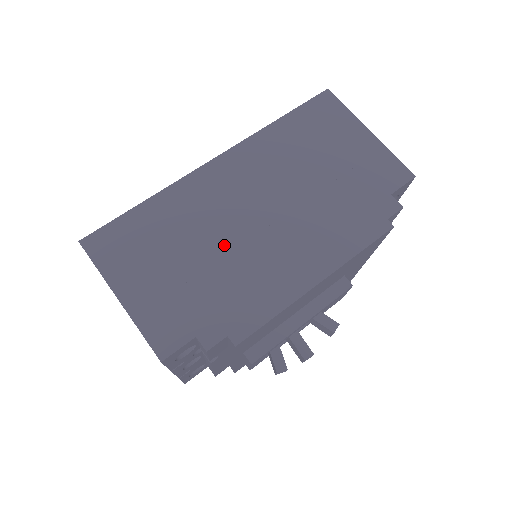
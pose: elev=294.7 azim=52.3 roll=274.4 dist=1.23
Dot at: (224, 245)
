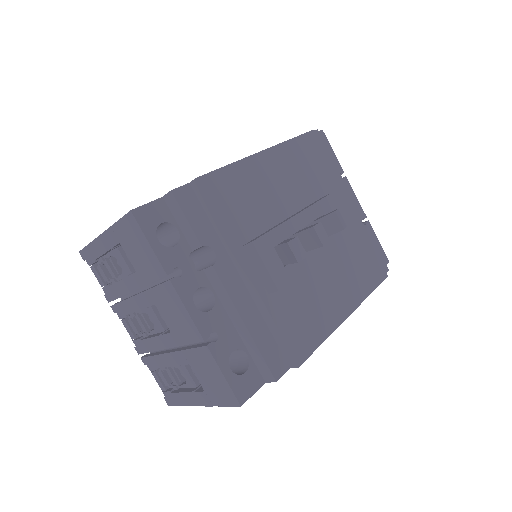
Dot at: occluded
